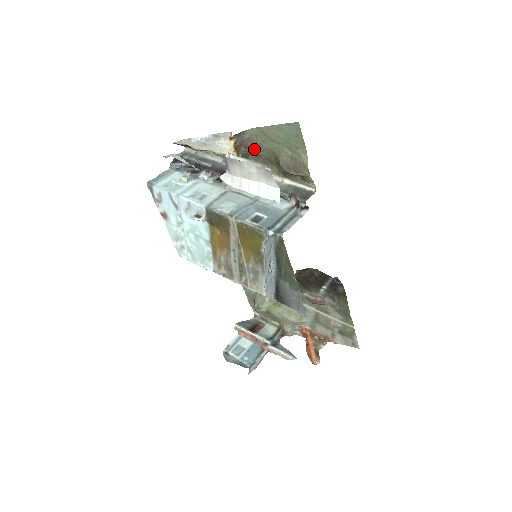
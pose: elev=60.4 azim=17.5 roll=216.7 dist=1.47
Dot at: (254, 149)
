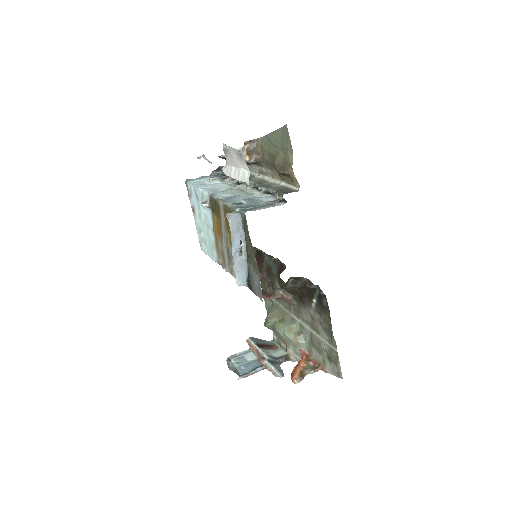
Dot at: (264, 156)
